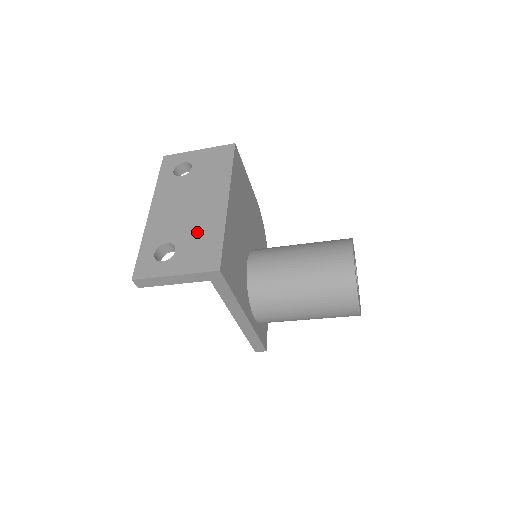
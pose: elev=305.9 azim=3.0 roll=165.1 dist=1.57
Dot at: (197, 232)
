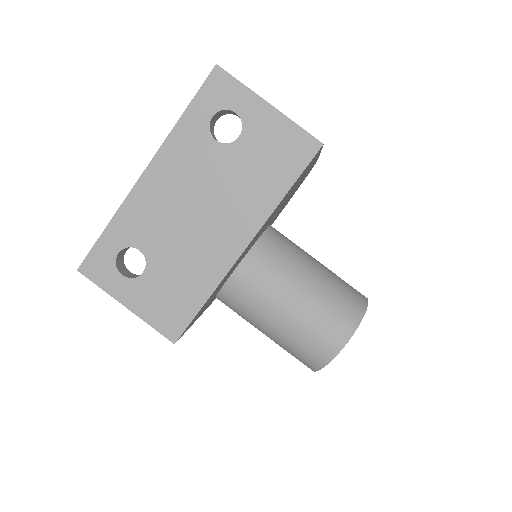
Dot at: (181, 267)
